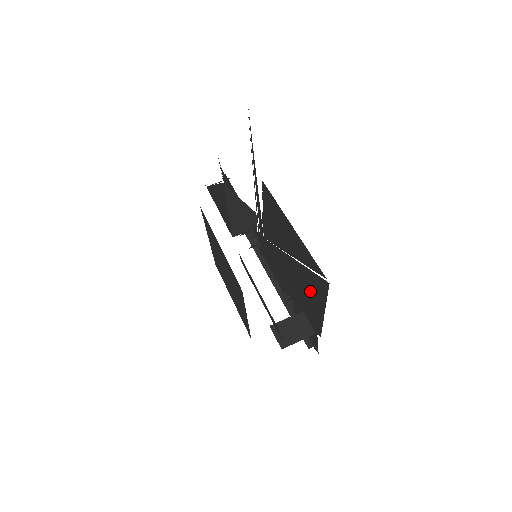
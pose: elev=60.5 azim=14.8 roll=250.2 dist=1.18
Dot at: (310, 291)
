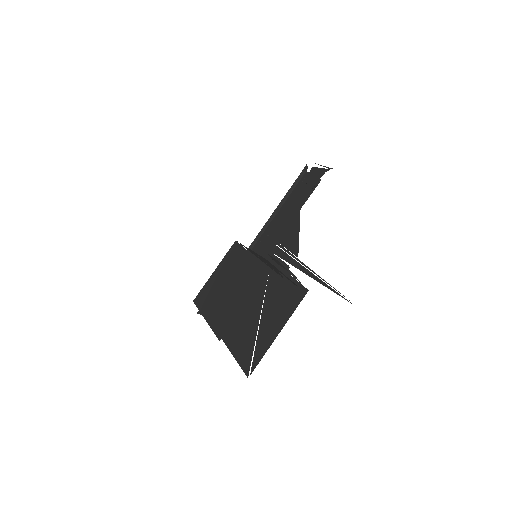
Dot at: (242, 336)
